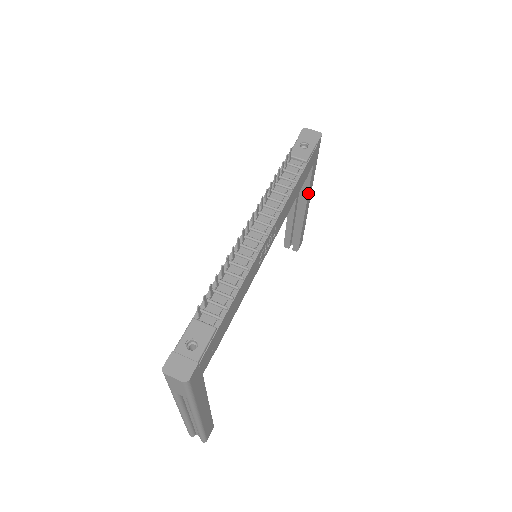
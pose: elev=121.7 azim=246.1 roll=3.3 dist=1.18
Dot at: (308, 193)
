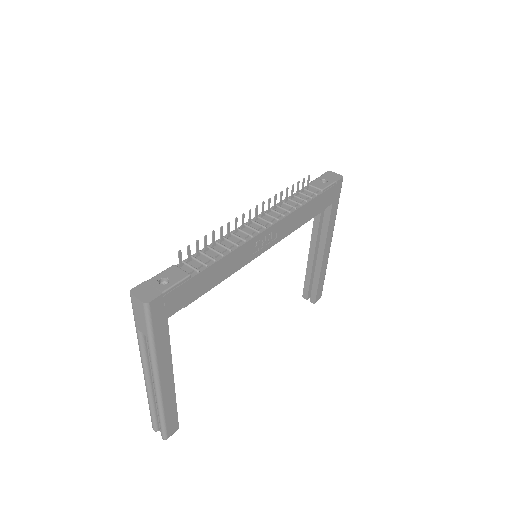
Dot at: (327, 235)
